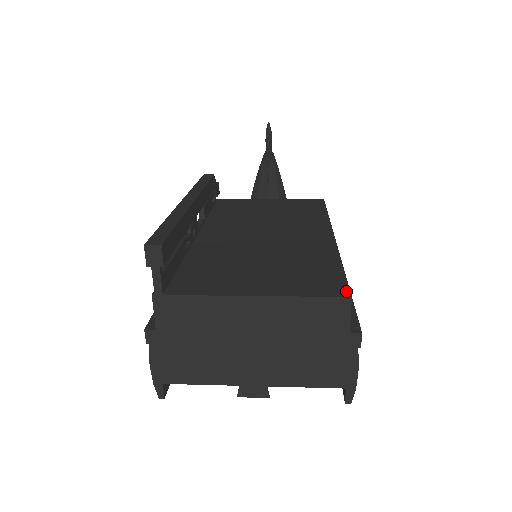
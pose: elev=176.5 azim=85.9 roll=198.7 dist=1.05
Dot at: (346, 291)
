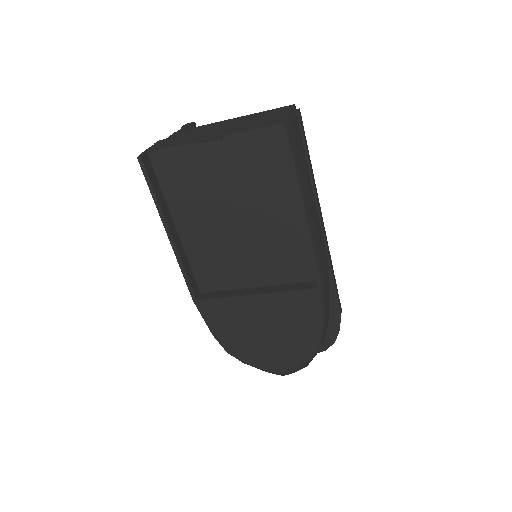
Dot at: occluded
